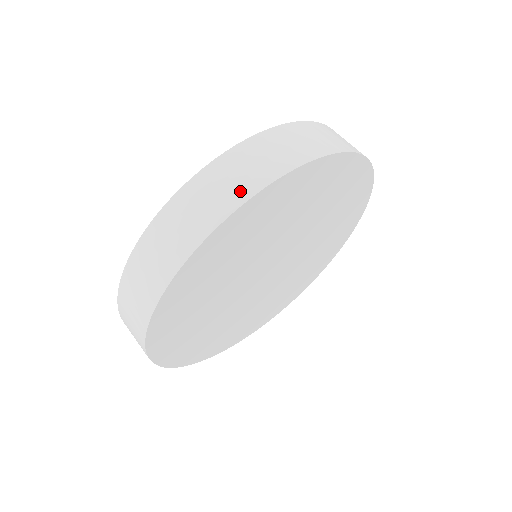
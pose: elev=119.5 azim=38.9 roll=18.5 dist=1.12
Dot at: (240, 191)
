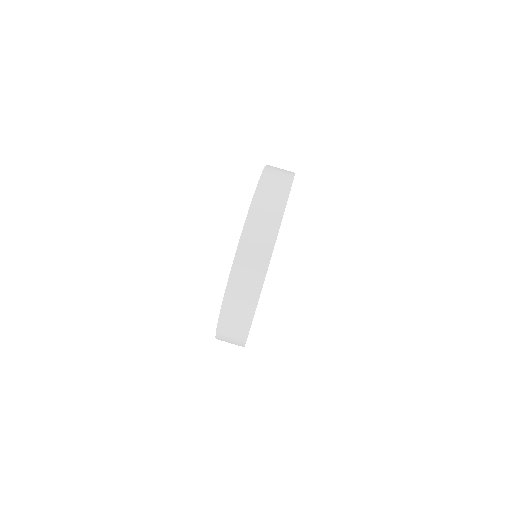
Dot at: (242, 332)
